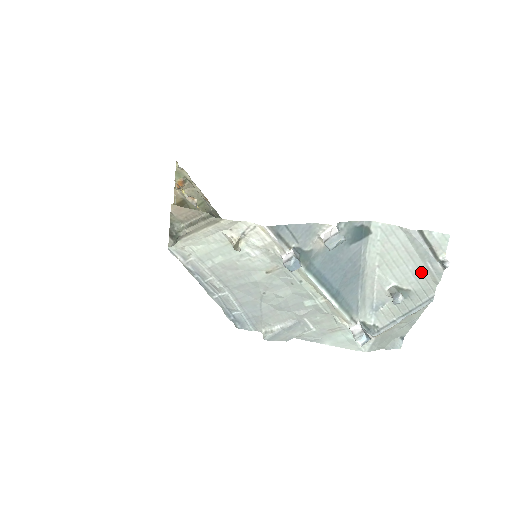
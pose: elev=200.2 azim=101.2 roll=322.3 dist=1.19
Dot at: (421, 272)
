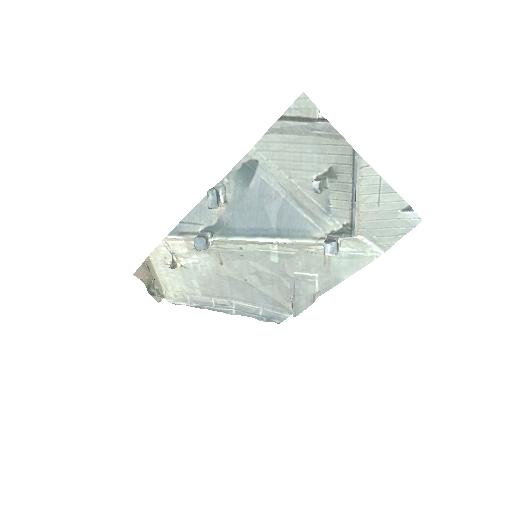
Dot at: (320, 144)
